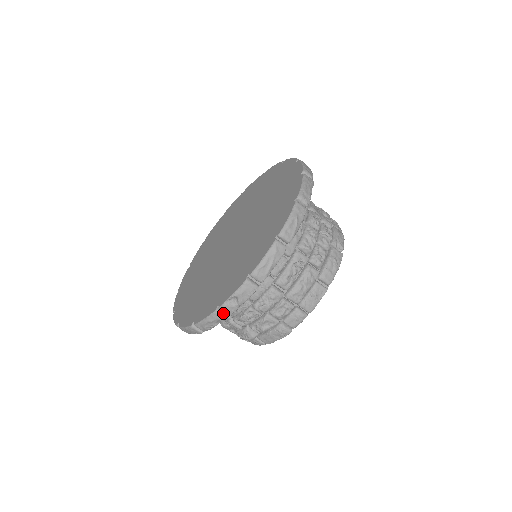
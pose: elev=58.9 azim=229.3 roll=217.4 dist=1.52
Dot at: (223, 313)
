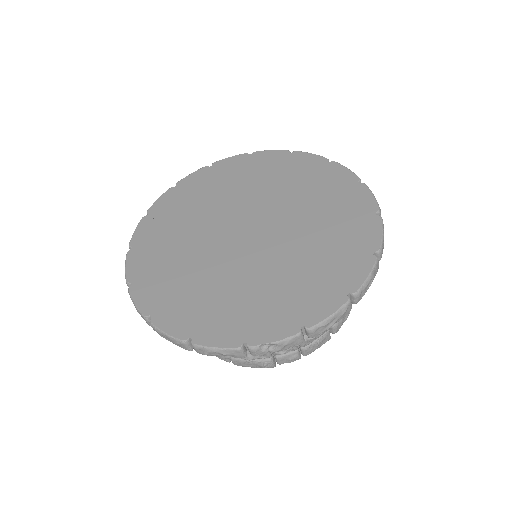
Dot at: (245, 352)
